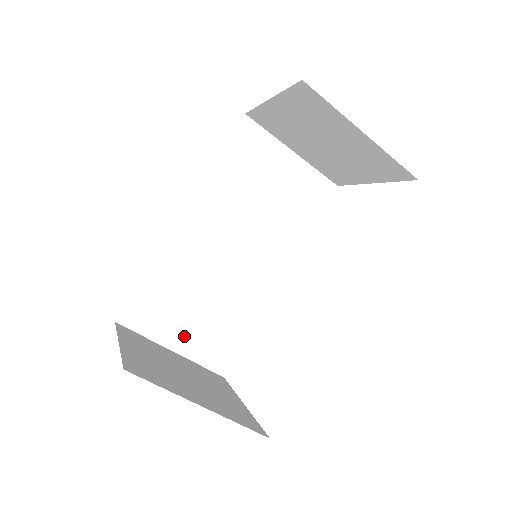
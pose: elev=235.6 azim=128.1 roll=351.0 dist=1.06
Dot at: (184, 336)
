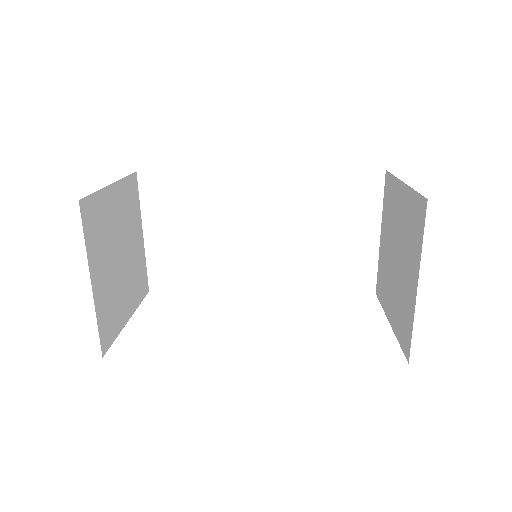
Dot at: (161, 236)
